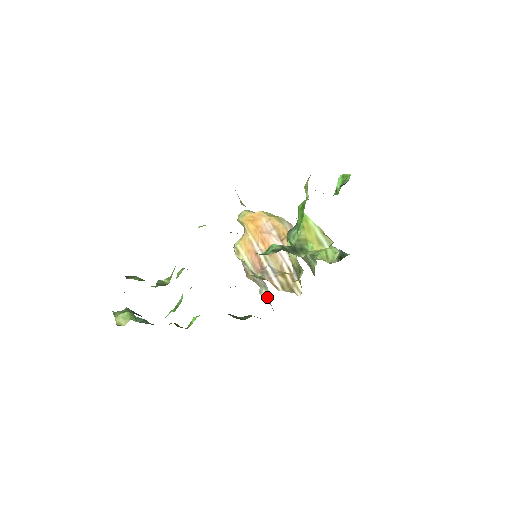
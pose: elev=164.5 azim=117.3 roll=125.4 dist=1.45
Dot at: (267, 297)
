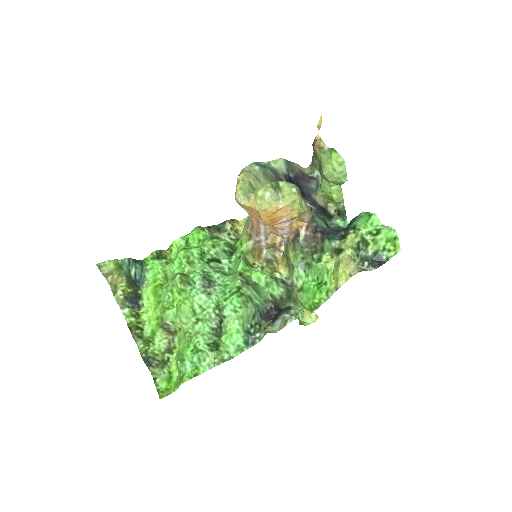
Dot at: occluded
